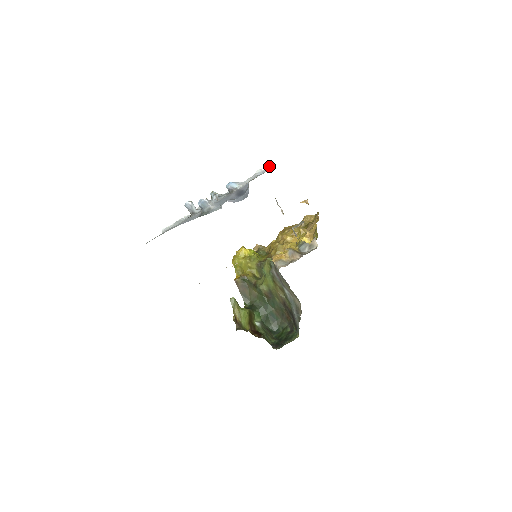
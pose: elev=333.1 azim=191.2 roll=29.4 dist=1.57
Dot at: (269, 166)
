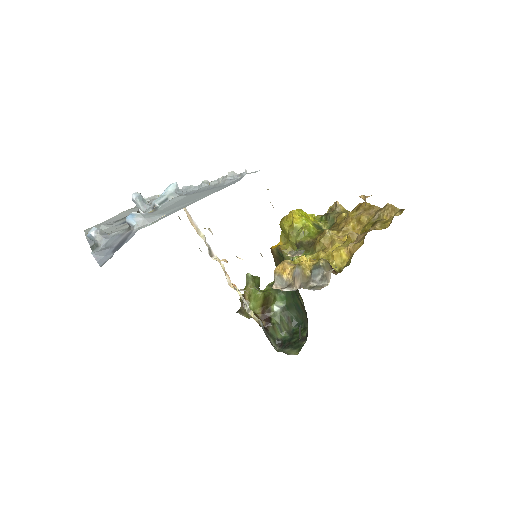
Dot at: (244, 172)
